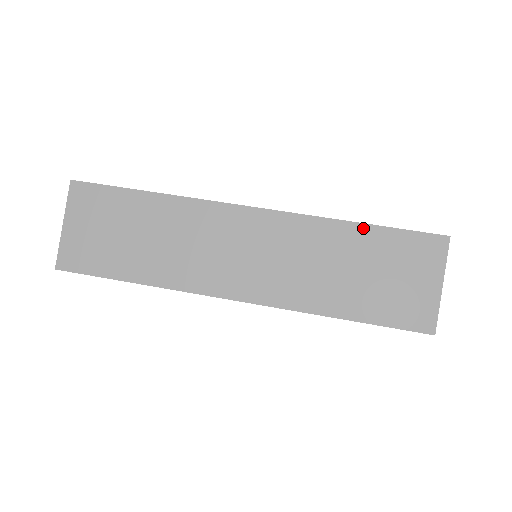
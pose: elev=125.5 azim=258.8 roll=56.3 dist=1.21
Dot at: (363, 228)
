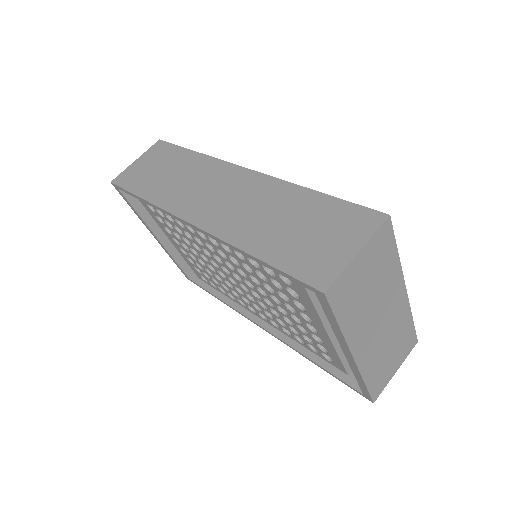
Dot at: (316, 195)
